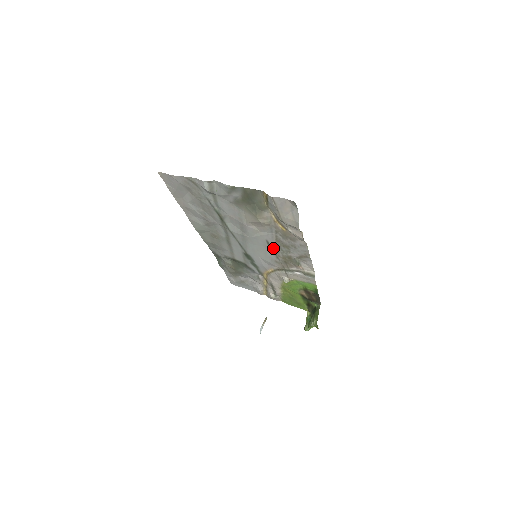
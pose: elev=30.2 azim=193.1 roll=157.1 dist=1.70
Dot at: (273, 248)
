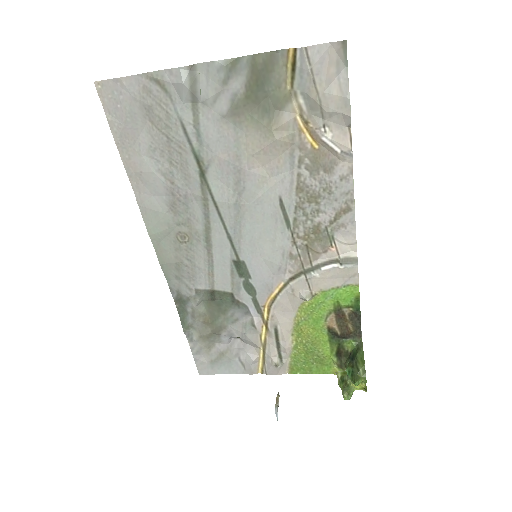
Dot at: (289, 216)
